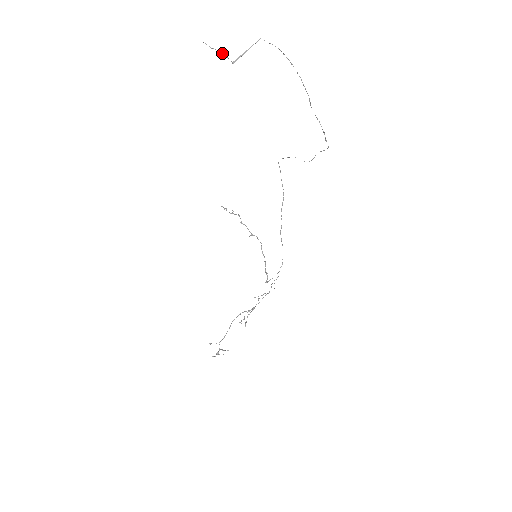
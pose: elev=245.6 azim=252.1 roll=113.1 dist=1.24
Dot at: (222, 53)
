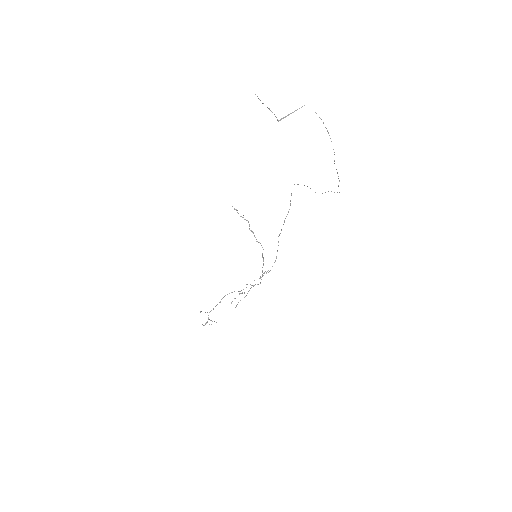
Dot at: occluded
